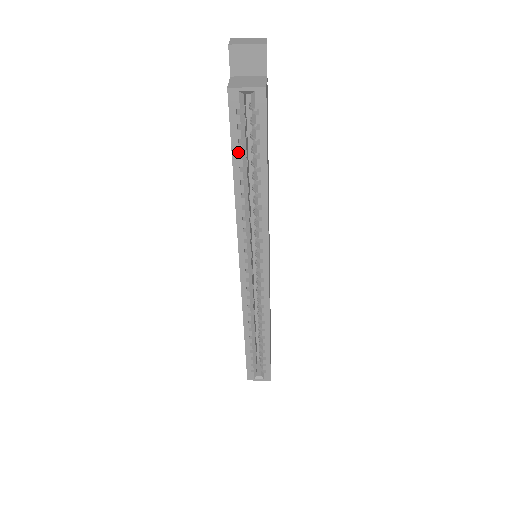
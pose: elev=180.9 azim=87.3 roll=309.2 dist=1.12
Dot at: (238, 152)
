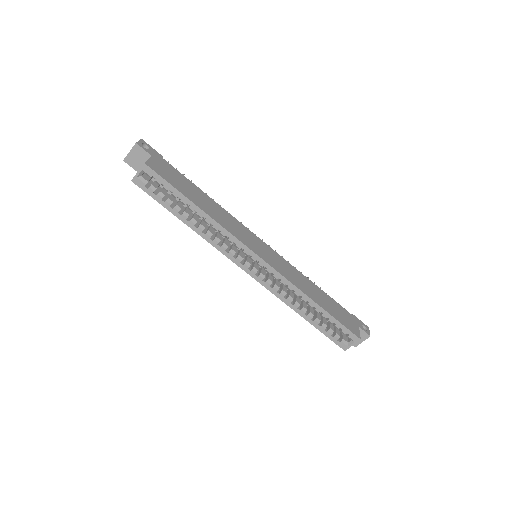
Dot at: (169, 206)
